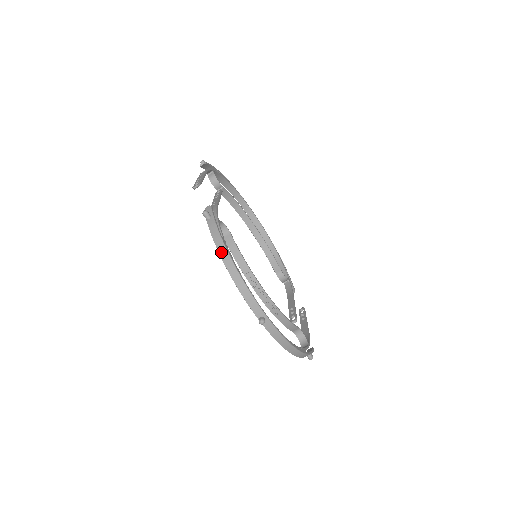
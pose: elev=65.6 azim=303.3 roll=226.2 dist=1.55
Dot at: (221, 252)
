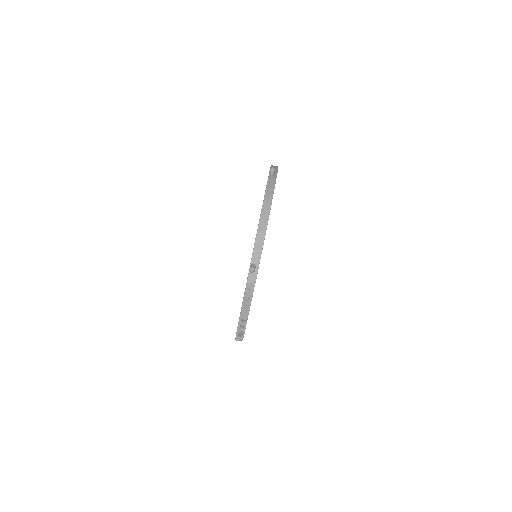
Dot at: occluded
